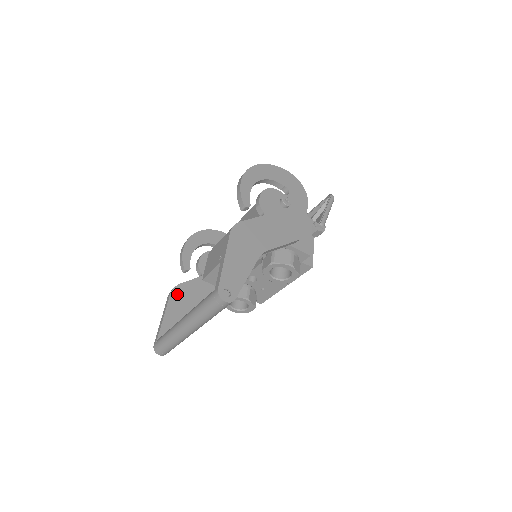
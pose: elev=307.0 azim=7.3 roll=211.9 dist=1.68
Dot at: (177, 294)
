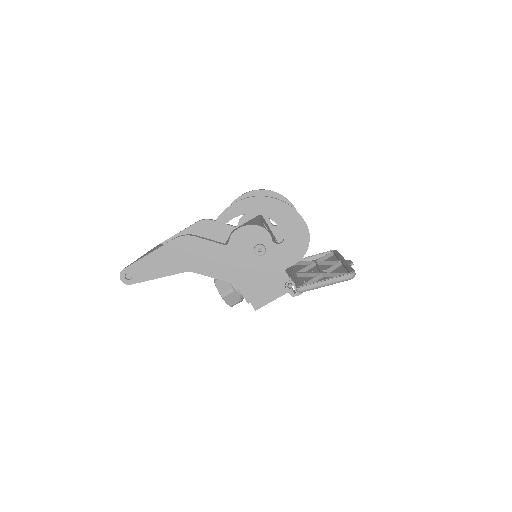
Dot at: (202, 226)
